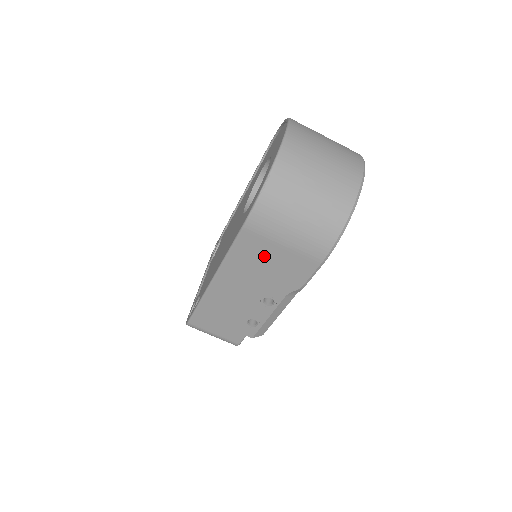
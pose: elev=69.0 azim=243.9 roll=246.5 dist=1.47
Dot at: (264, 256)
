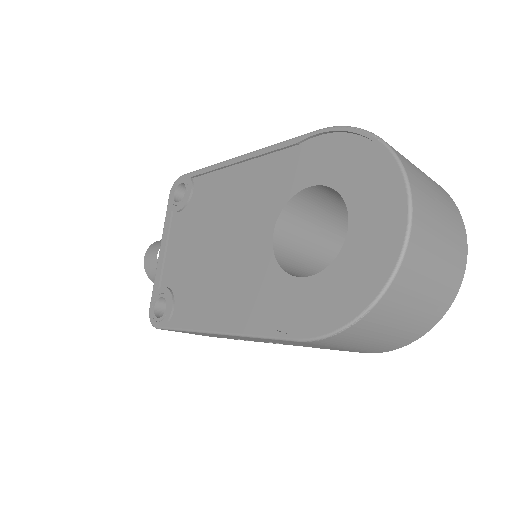
Dot at: (304, 344)
